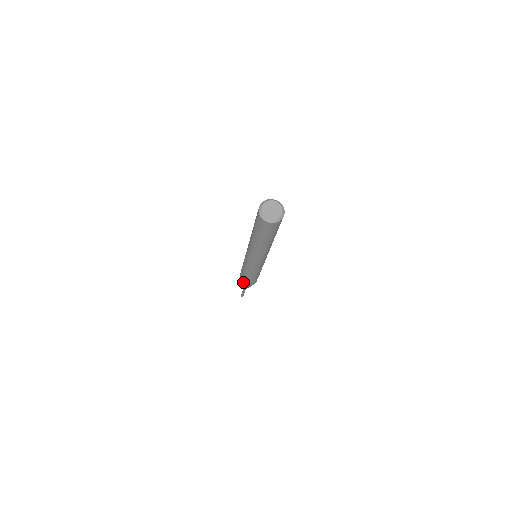
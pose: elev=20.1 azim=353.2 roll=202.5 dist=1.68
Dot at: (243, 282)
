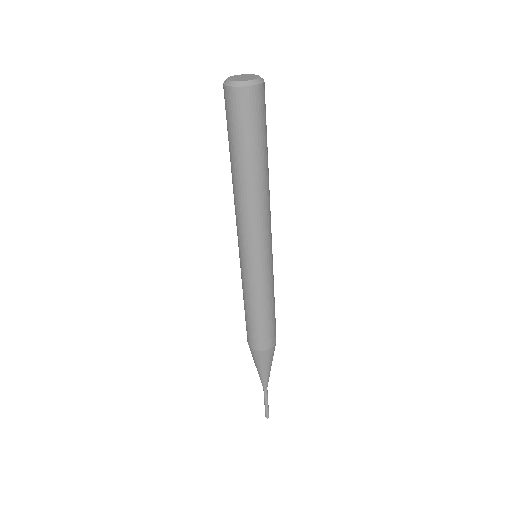
Dot at: (263, 345)
